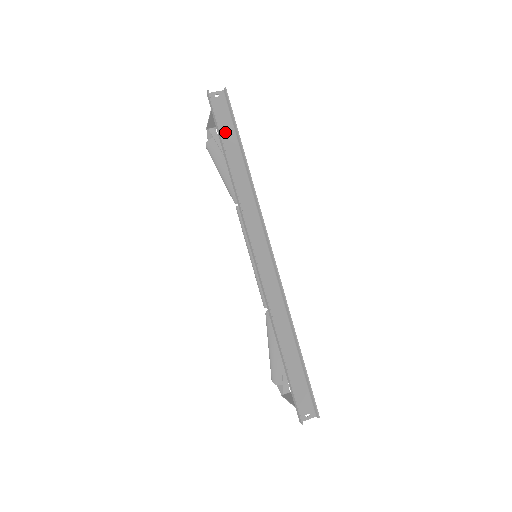
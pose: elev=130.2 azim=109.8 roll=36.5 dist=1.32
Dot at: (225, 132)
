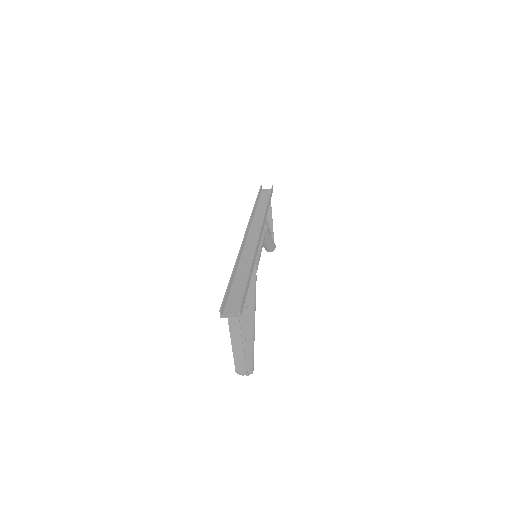
Dot at: (263, 199)
